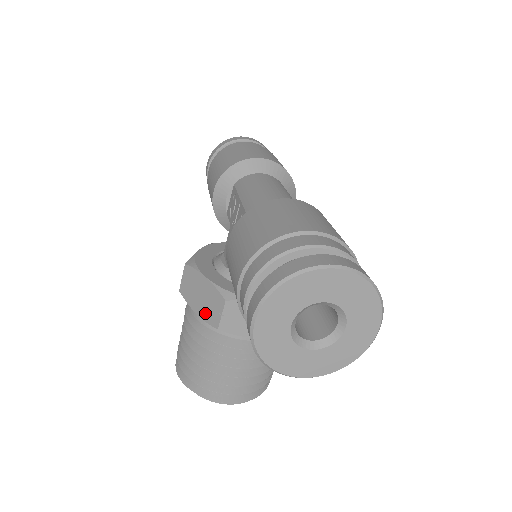
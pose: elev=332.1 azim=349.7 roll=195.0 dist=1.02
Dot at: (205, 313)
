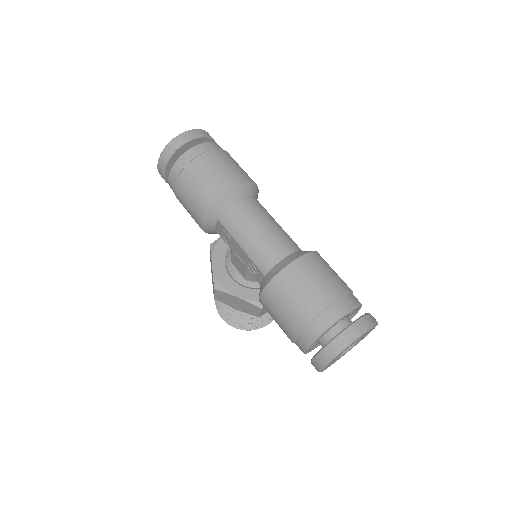
Dot at: (244, 310)
